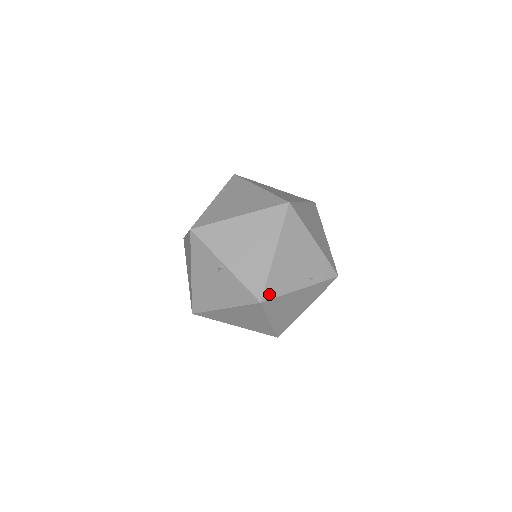
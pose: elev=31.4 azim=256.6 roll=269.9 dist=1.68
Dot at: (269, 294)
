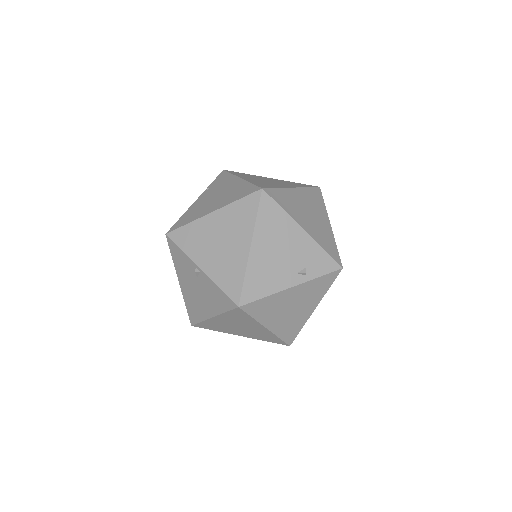
Dot at: (248, 296)
